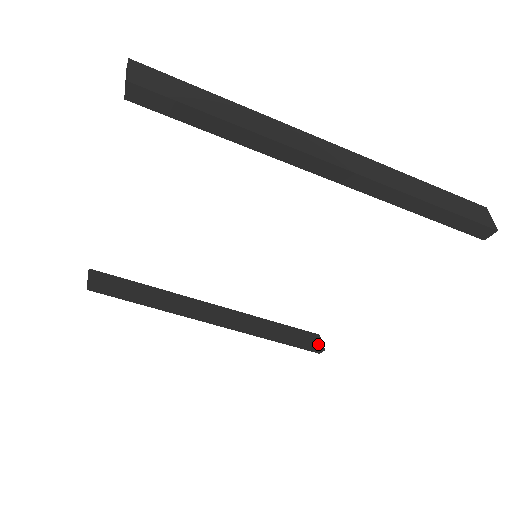
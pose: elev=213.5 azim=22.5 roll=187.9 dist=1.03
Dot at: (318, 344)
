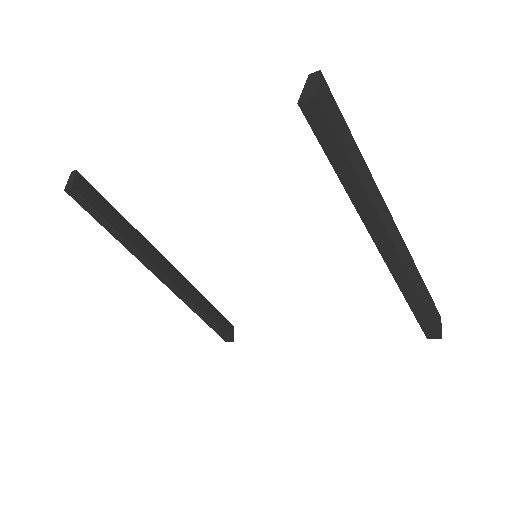
Dot at: (231, 334)
